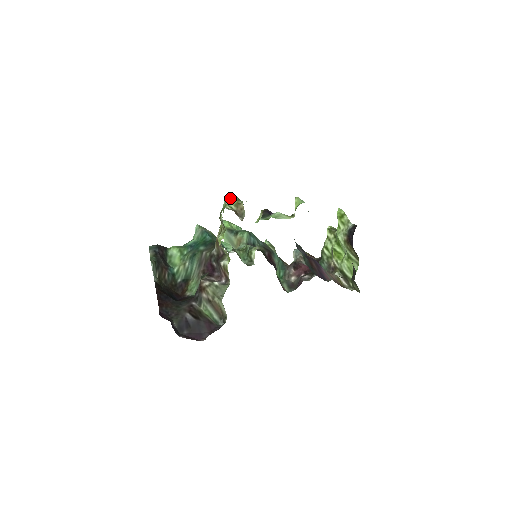
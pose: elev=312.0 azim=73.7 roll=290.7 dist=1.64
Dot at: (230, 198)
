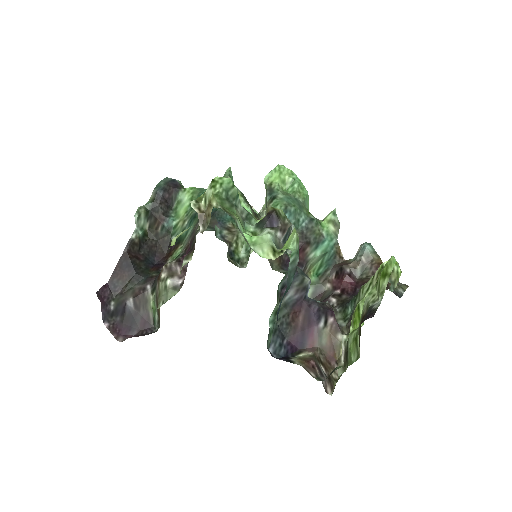
Dot at: (213, 185)
